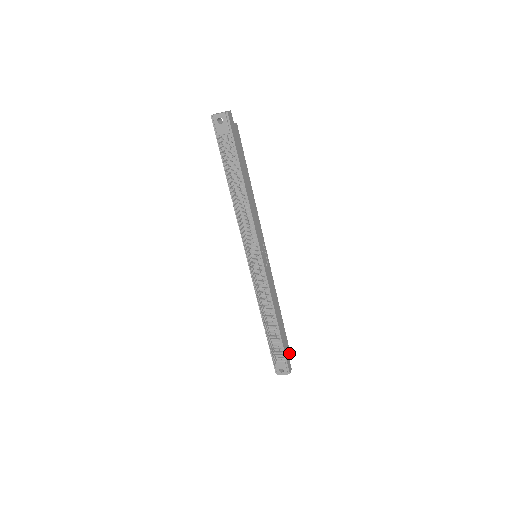
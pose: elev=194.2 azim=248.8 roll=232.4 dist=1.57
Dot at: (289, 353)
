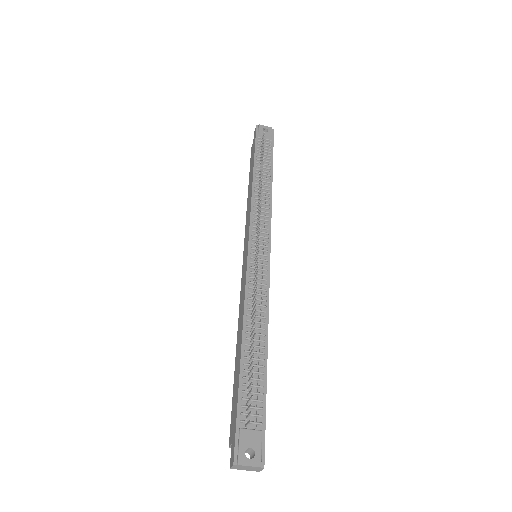
Dot at: occluded
